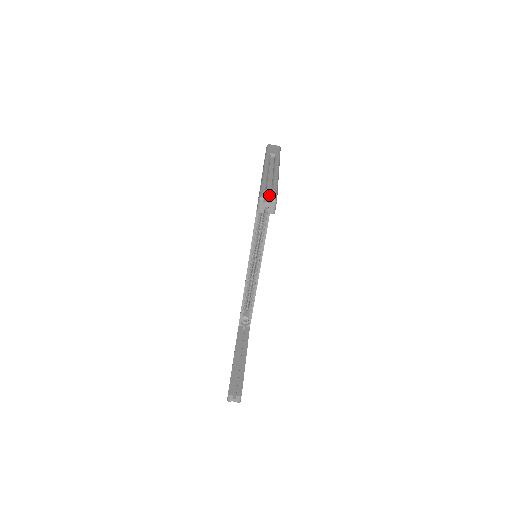
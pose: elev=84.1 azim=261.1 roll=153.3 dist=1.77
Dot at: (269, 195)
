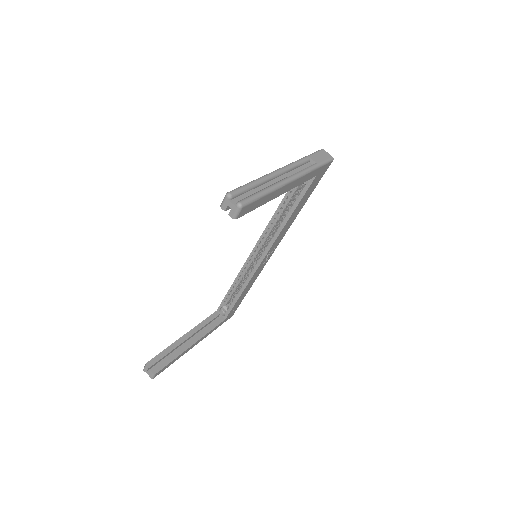
Dot at: (245, 197)
